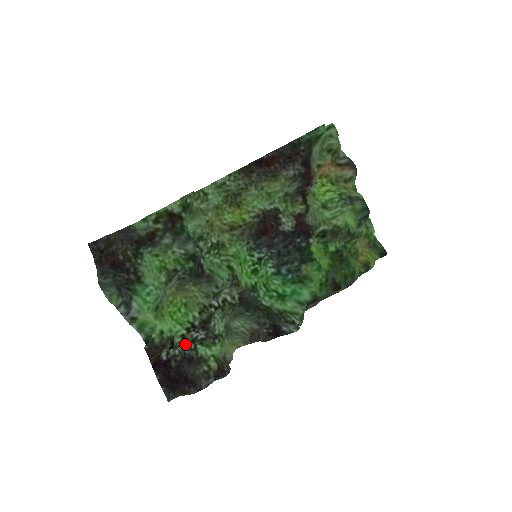
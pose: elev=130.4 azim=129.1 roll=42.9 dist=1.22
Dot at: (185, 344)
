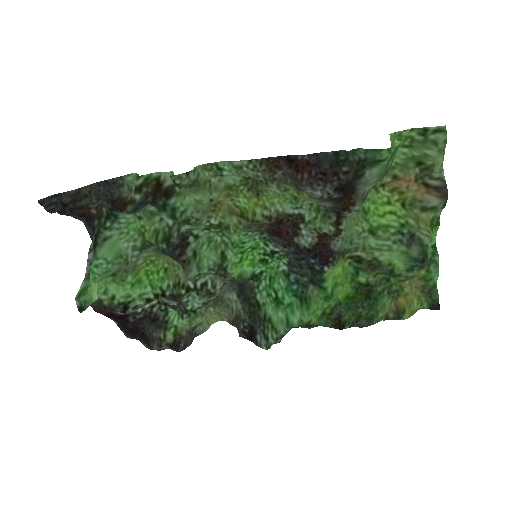
Dot at: (156, 303)
